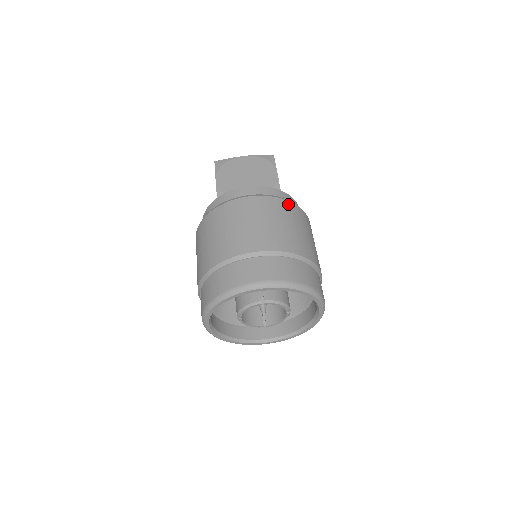
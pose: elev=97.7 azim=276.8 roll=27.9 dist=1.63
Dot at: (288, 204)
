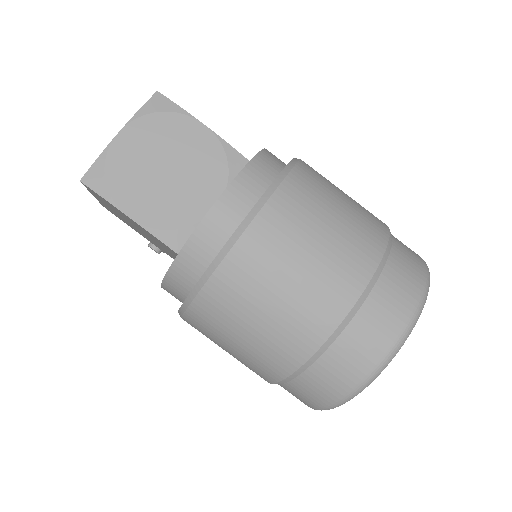
Dot at: (297, 177)
